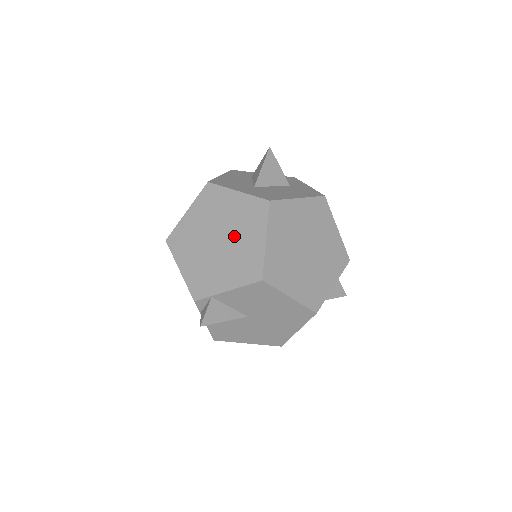
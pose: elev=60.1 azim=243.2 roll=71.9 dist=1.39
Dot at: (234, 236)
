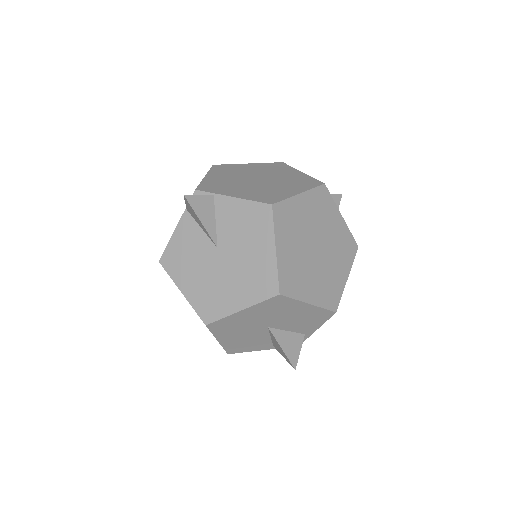
Dot at: (274, 183)
